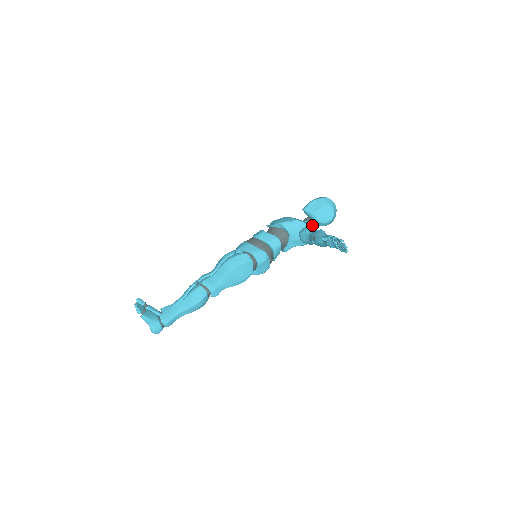
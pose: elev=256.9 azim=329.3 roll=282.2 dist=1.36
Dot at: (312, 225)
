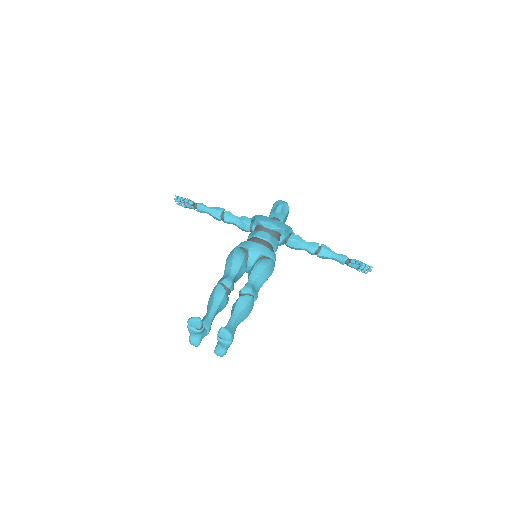
Dot at: occluded
